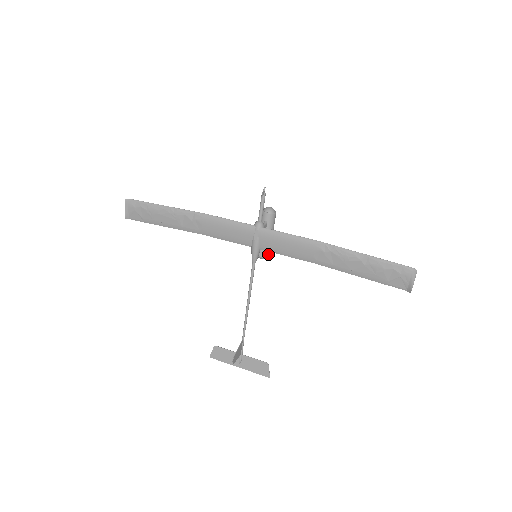
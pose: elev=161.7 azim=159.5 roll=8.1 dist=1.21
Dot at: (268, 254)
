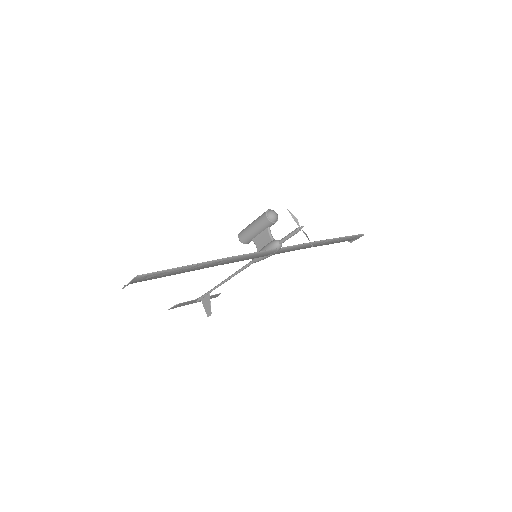
Dot at: occluded
